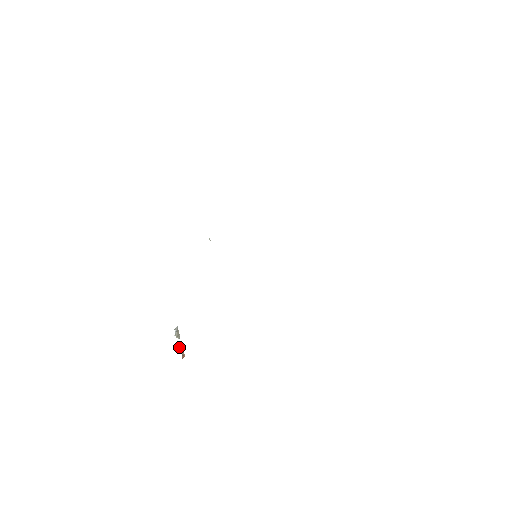
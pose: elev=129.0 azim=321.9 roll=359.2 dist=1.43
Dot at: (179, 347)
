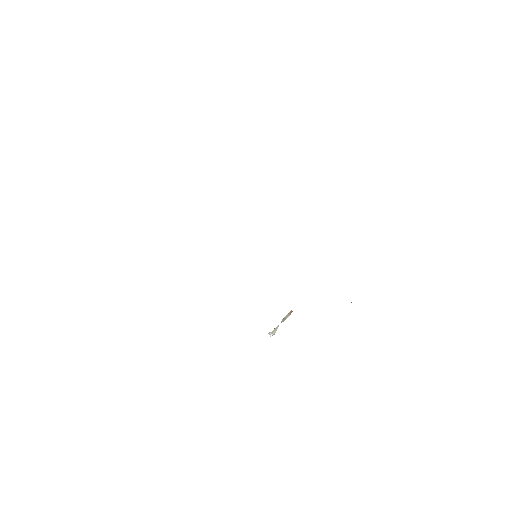
Dot at: occluded
